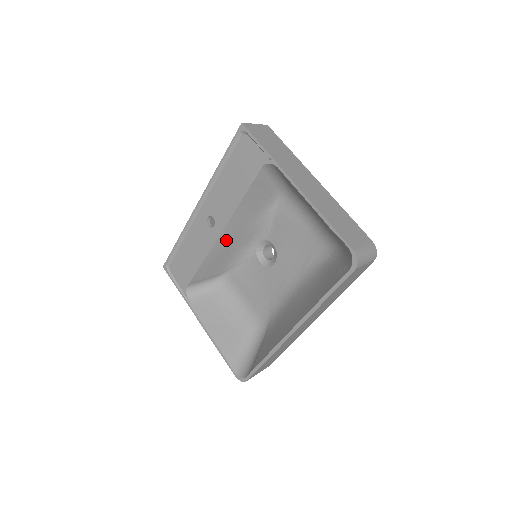
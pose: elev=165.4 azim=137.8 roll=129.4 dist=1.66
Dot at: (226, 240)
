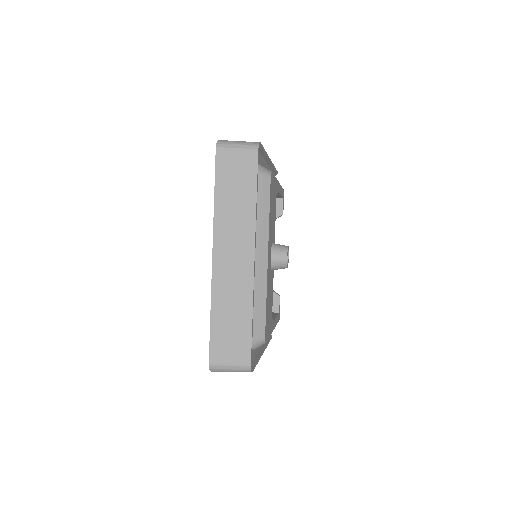
Dot at: occluded
